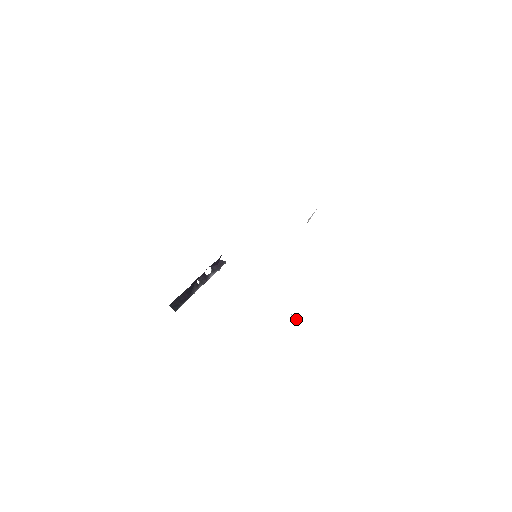
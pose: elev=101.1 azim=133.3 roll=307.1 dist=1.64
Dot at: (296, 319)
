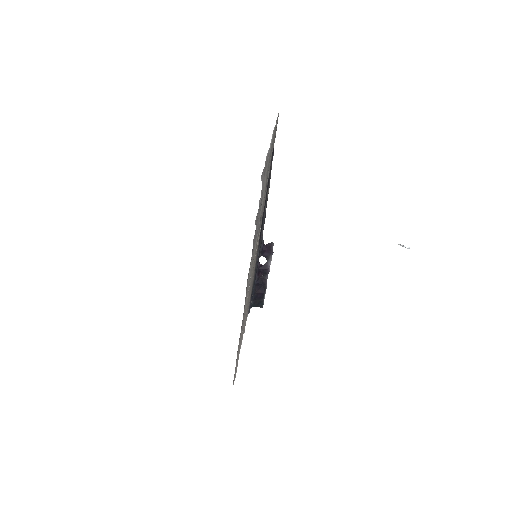
Dot at: (409, 248)
